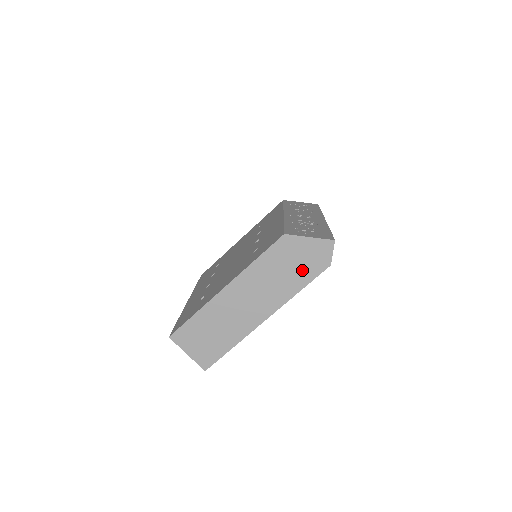
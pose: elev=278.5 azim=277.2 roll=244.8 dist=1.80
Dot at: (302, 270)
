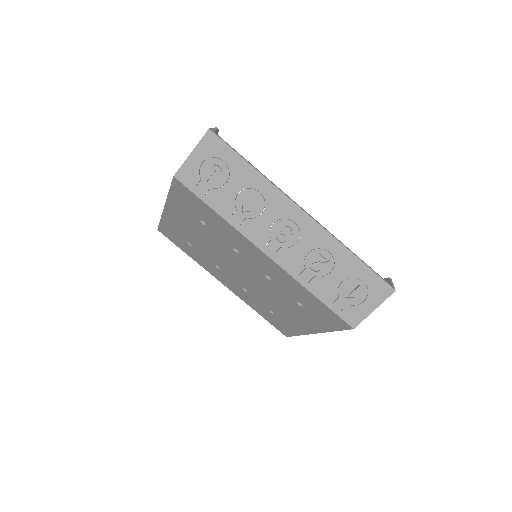
Dot at: occluded
